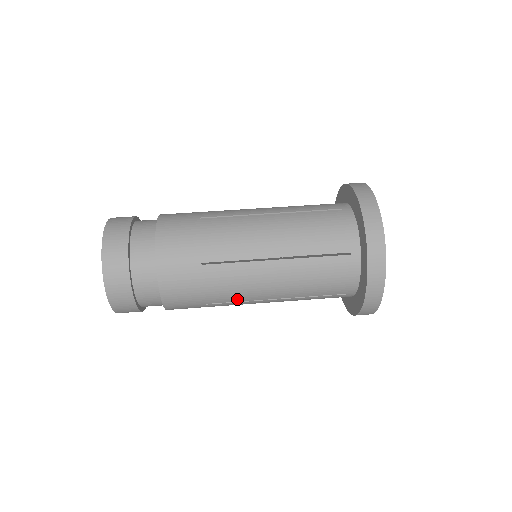
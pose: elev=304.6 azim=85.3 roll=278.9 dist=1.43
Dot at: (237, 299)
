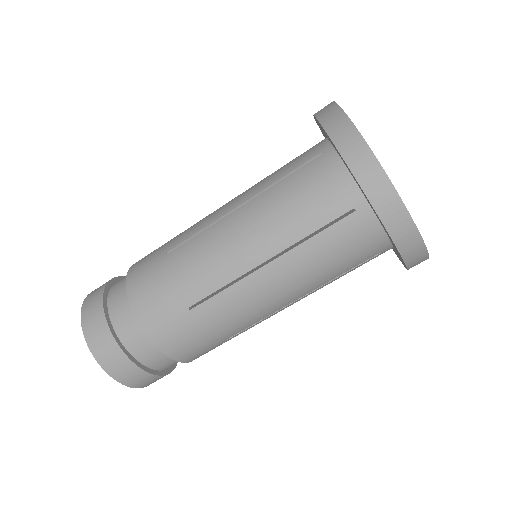
Dot at: (254, 321)
